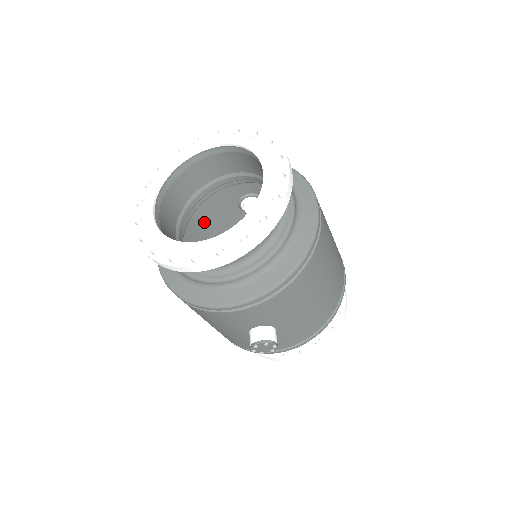
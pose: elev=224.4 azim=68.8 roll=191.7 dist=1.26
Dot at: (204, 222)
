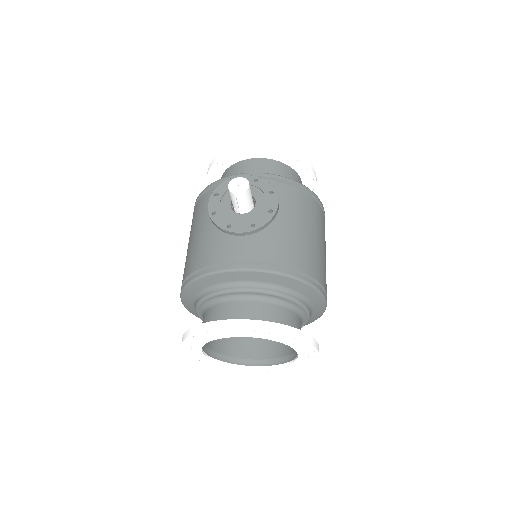
Dot at: occluded
